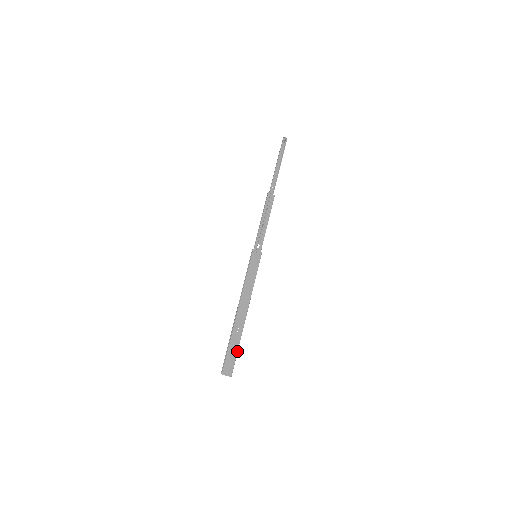
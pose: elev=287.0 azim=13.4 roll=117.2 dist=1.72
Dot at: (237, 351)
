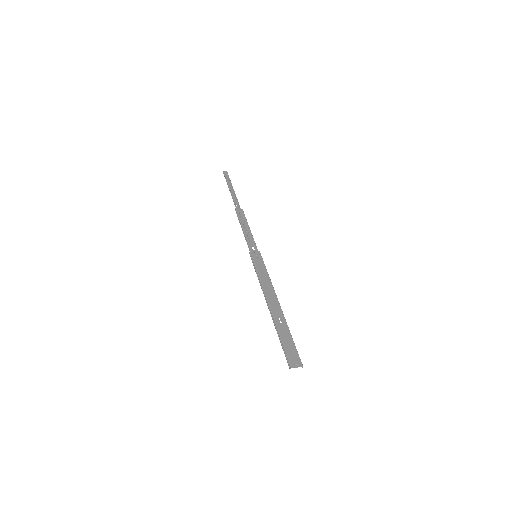
Dot at: (292, 340)
